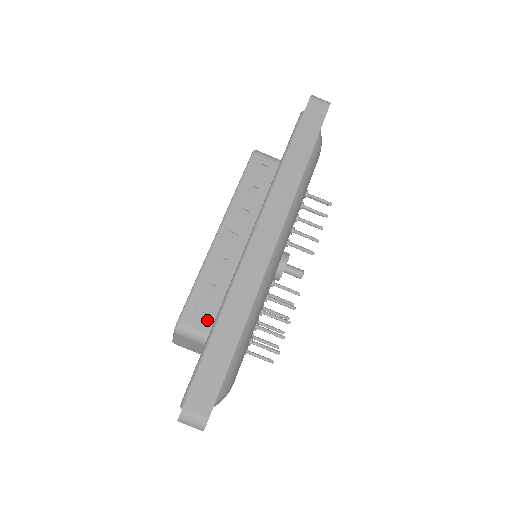
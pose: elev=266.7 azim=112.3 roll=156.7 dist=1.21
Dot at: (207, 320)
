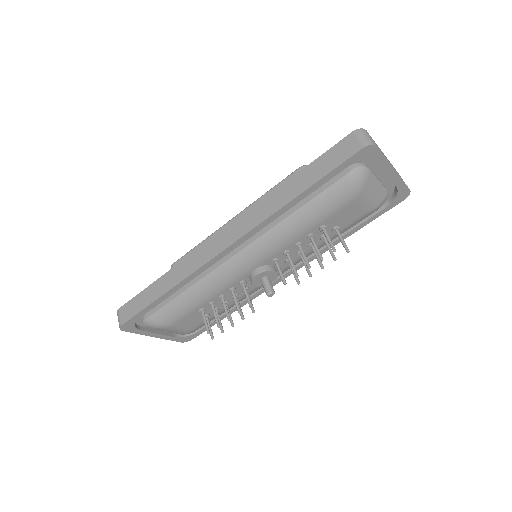
Dot at: occluded
